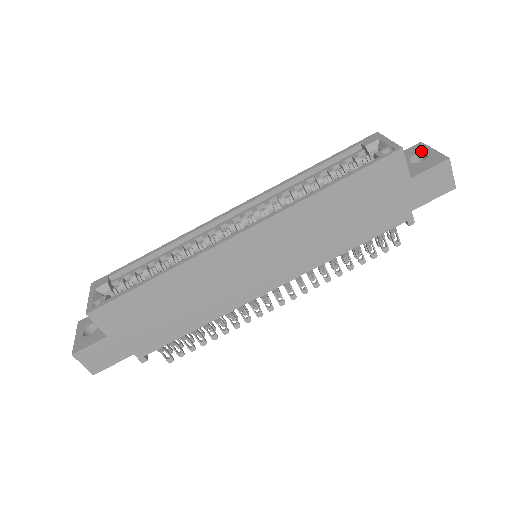
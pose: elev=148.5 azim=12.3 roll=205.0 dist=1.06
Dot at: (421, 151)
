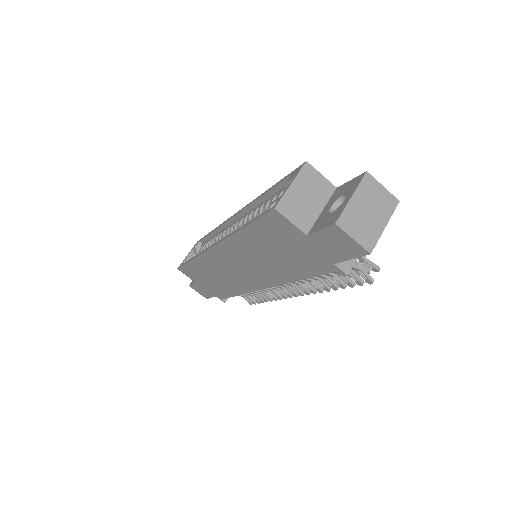
Dot at: (348, 191)
